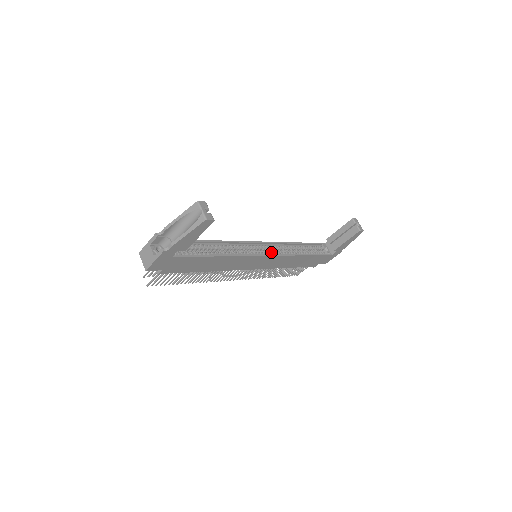
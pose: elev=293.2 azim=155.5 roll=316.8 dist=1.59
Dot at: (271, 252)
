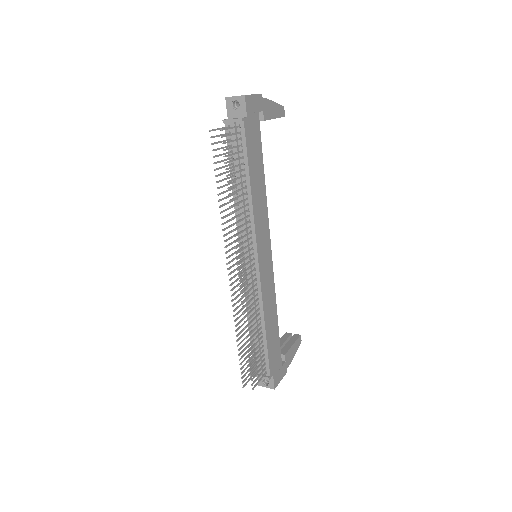
Dot at: occluded
